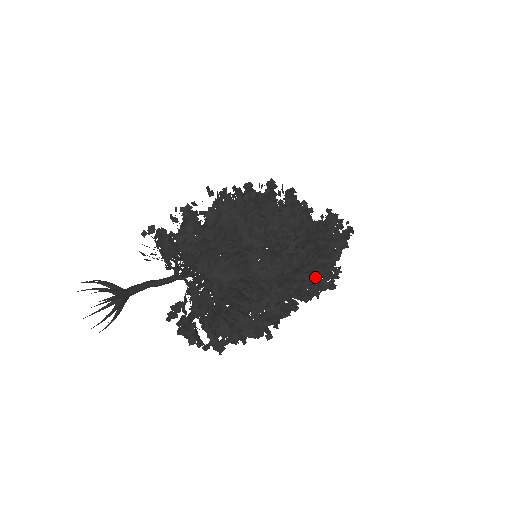
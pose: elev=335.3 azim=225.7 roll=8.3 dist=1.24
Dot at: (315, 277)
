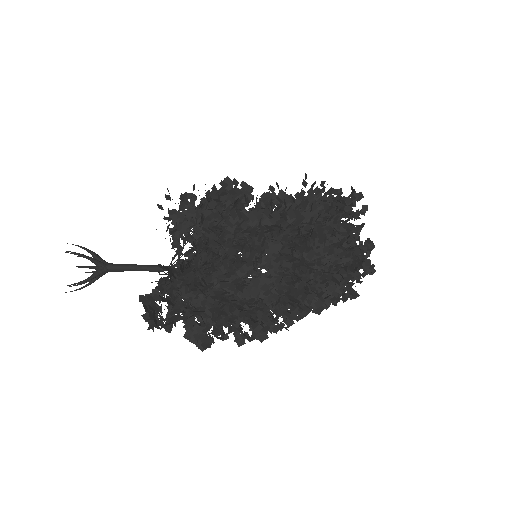
Dot at: (300, 242)
